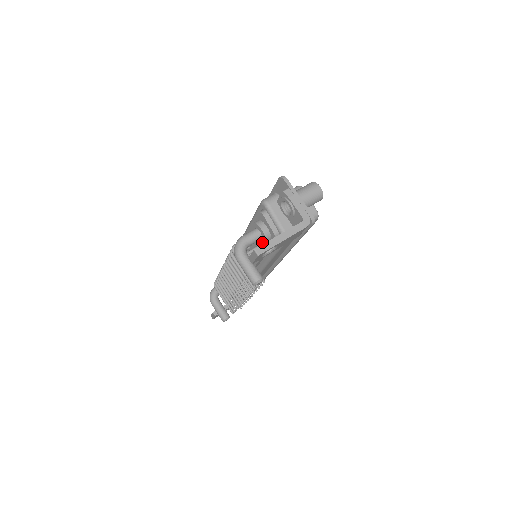
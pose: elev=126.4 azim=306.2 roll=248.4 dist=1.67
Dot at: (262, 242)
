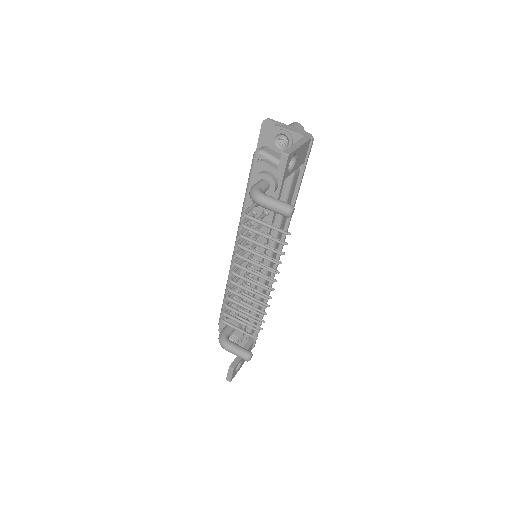
Dot at: (271, 192)
